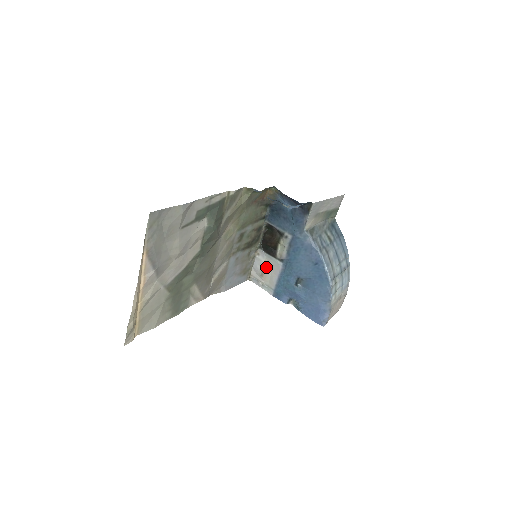
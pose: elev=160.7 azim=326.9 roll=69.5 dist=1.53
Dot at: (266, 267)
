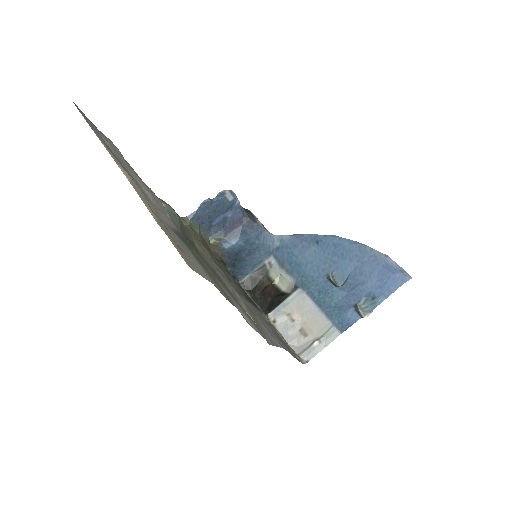
Dot at: (296, 320)
